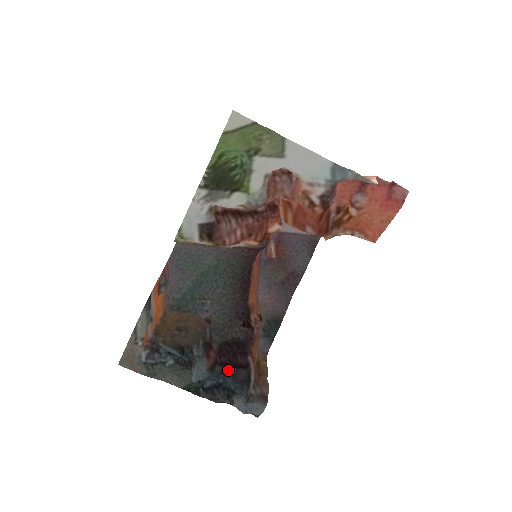
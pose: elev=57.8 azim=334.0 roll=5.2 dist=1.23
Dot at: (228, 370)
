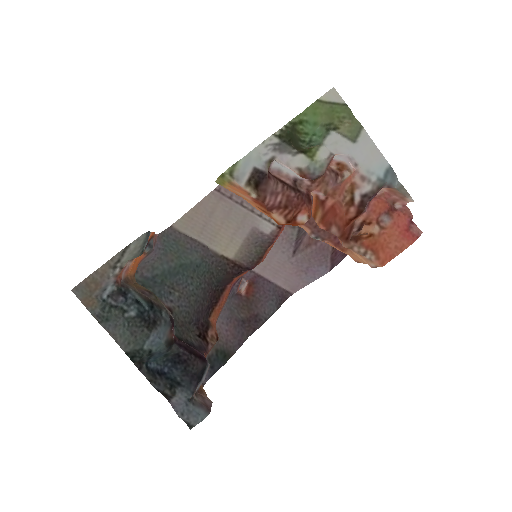
Dot at: (184, 355)
